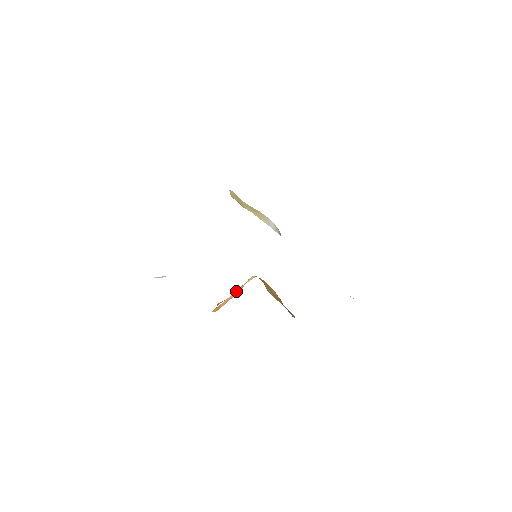
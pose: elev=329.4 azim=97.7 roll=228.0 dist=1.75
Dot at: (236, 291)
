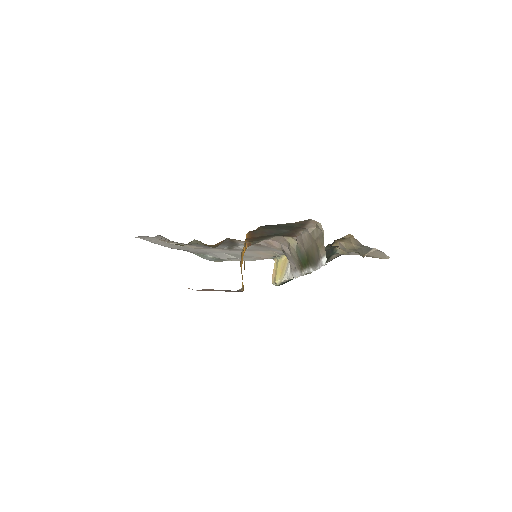
Dot at: occluded
